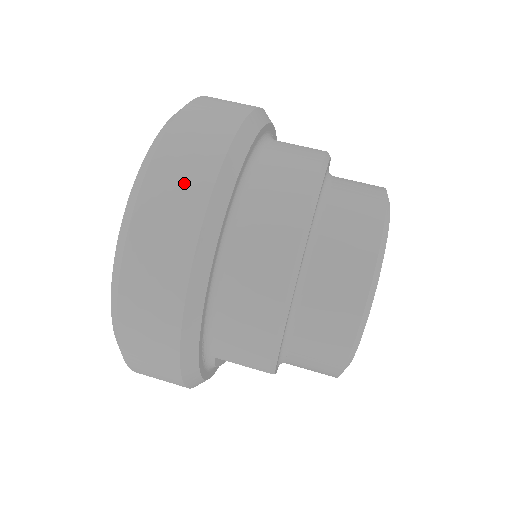
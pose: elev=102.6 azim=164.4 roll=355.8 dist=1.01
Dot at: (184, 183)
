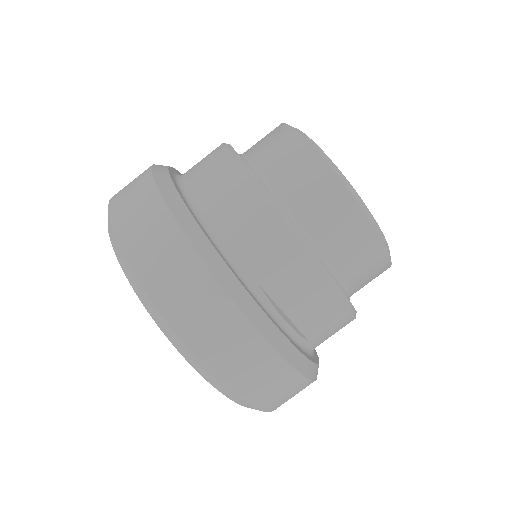
Dot at: (133, 184)
